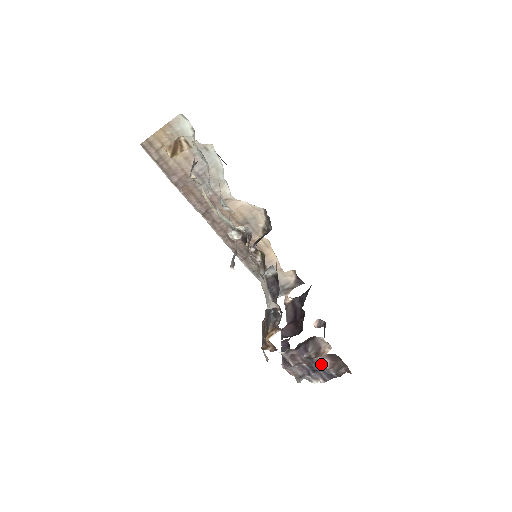
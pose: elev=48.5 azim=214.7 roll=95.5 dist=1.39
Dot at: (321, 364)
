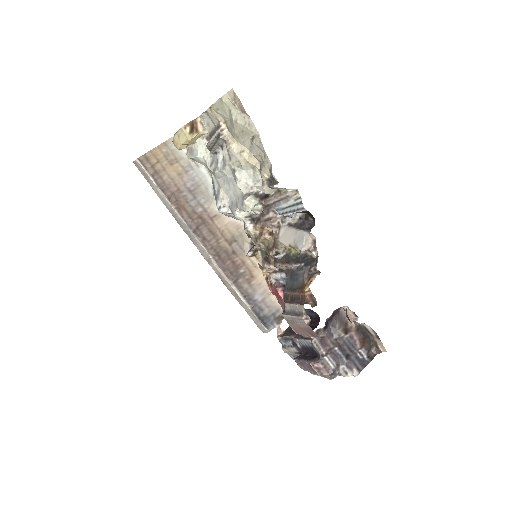
Dot at: (352, 343)
